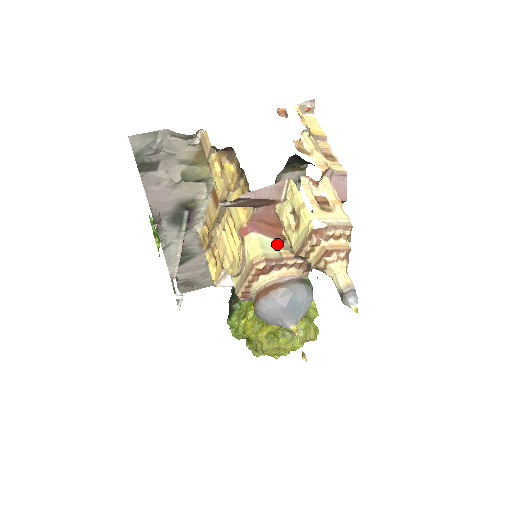
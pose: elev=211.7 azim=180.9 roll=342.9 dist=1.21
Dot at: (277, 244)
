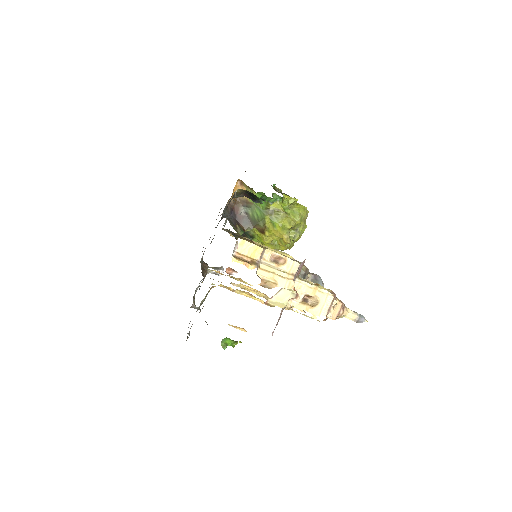
Dot at: (286, 290)
